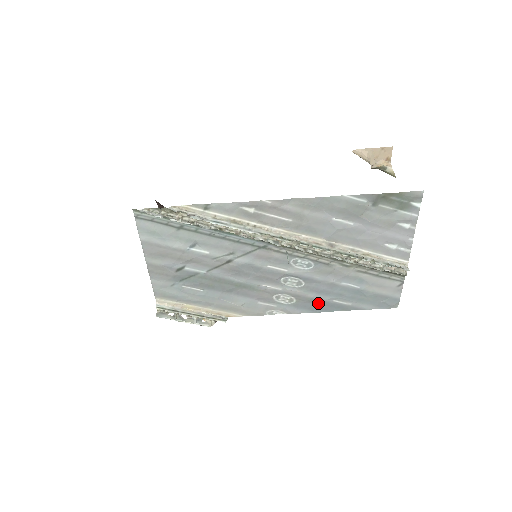
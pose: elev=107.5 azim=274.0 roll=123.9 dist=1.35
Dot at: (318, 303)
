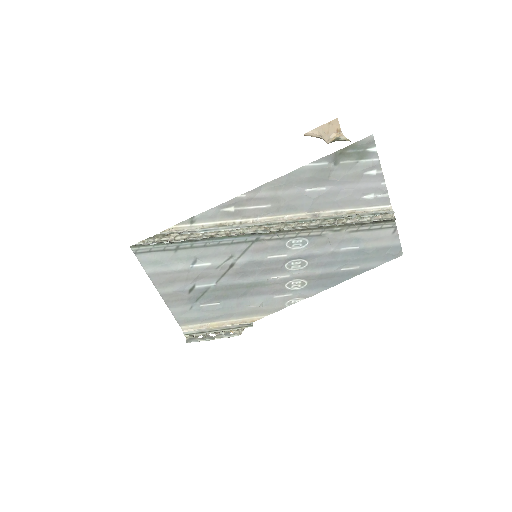
Dot at: (328, 277)
